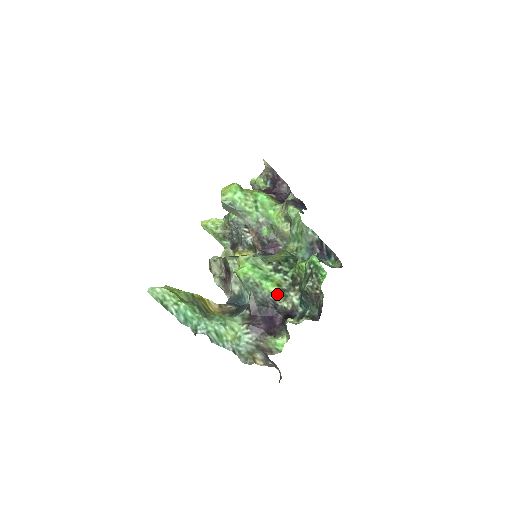
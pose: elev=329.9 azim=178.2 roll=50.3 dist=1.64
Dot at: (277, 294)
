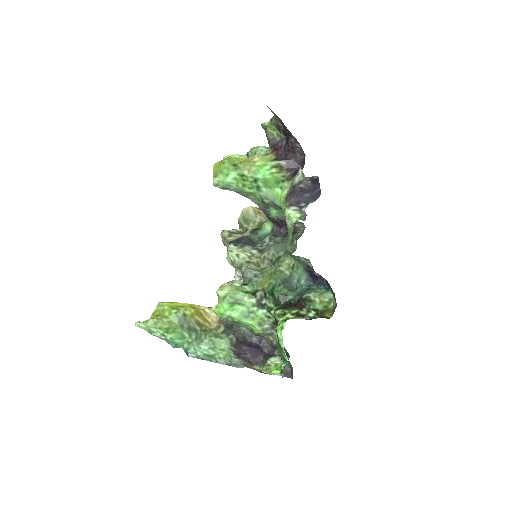
Dot at: (259, 333)
